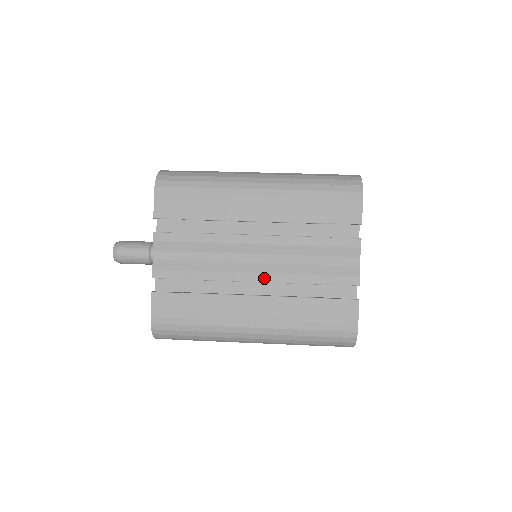
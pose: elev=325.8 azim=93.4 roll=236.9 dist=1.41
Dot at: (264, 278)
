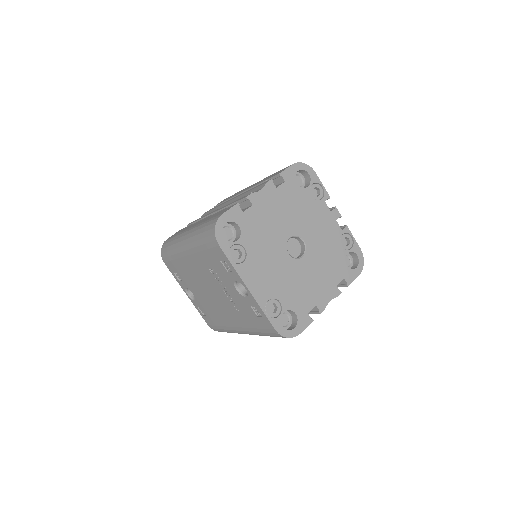
Dot at: occluded
